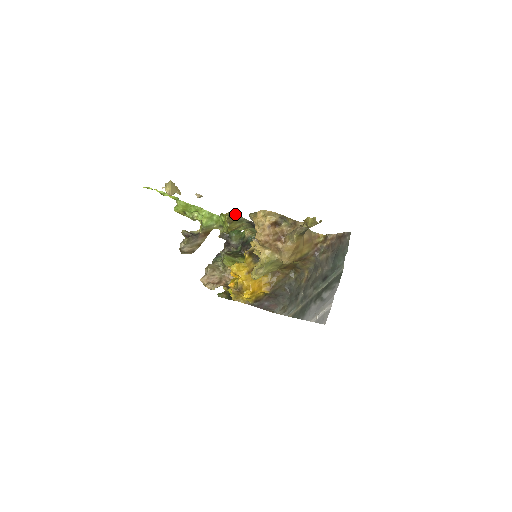
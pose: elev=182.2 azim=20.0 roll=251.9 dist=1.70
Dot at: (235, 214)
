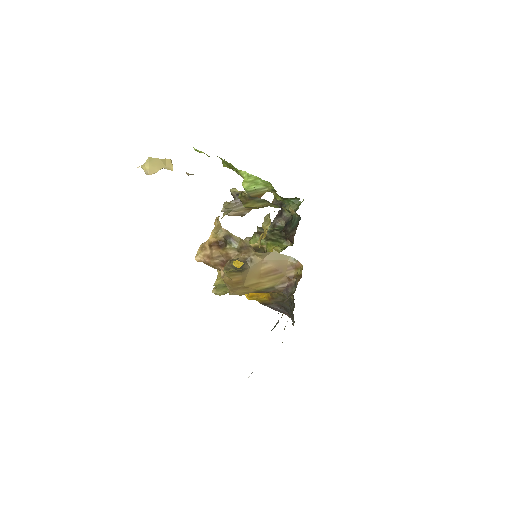
Dot at: (247, 194)
